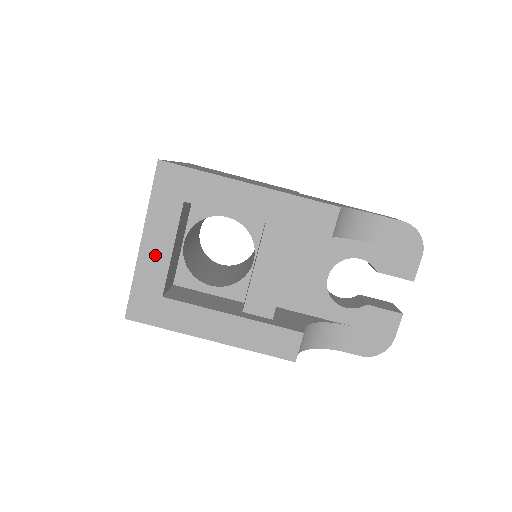
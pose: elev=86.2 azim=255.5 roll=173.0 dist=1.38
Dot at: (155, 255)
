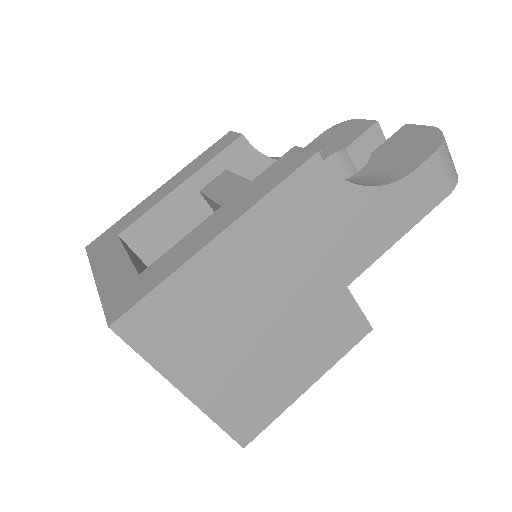
Dot at: (113, 270)
